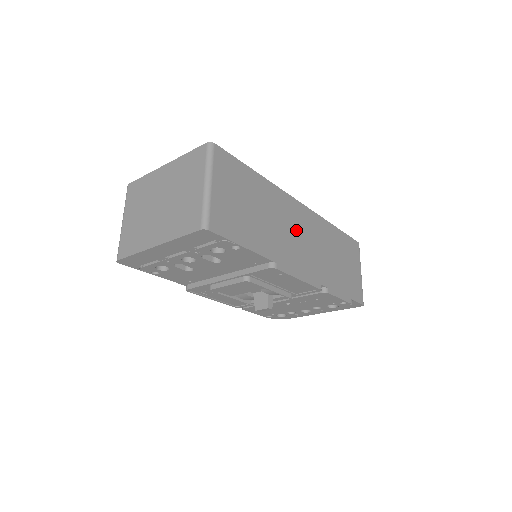
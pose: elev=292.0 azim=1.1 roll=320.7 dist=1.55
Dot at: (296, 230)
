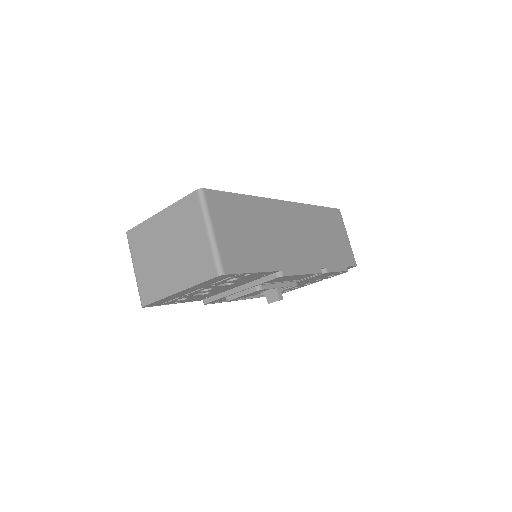
Dot at: (288, 230)
